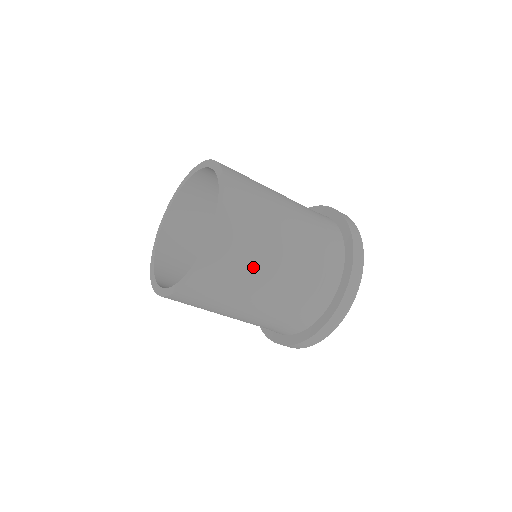
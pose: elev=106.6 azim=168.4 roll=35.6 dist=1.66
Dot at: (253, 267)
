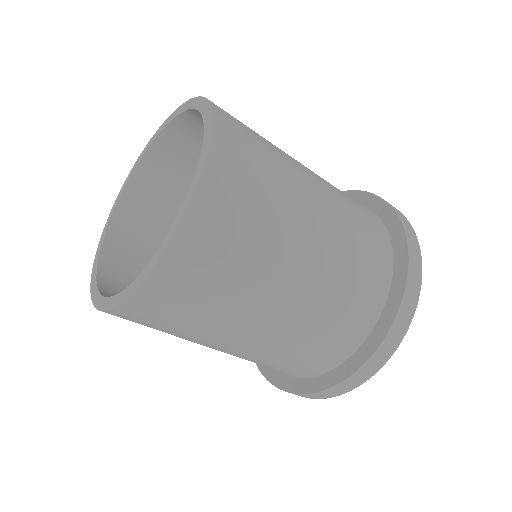
Dot at: (282, 168)
